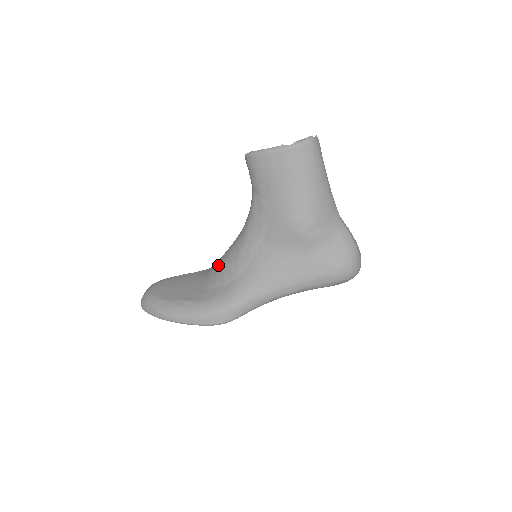
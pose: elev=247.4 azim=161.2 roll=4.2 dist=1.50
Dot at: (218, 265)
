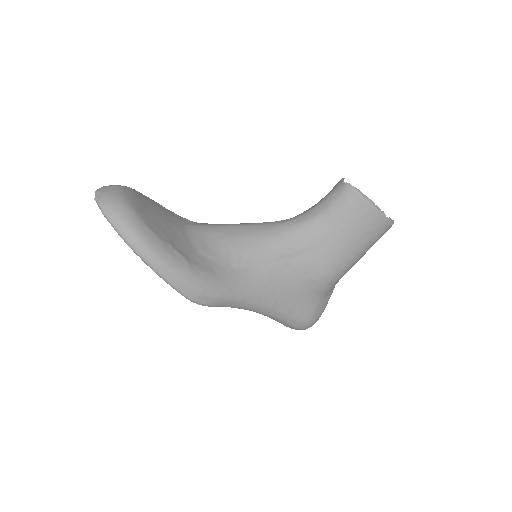
Dot at: (217, 234)
